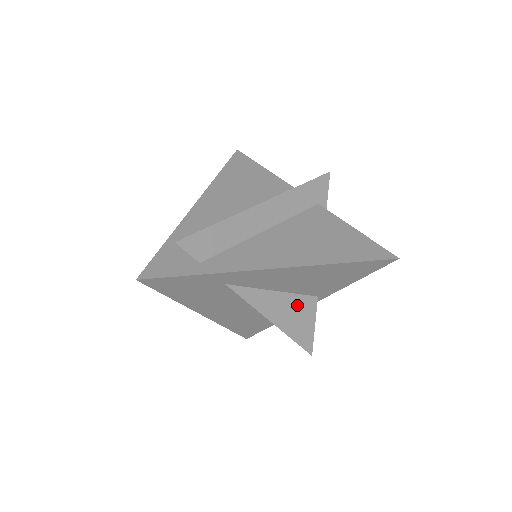
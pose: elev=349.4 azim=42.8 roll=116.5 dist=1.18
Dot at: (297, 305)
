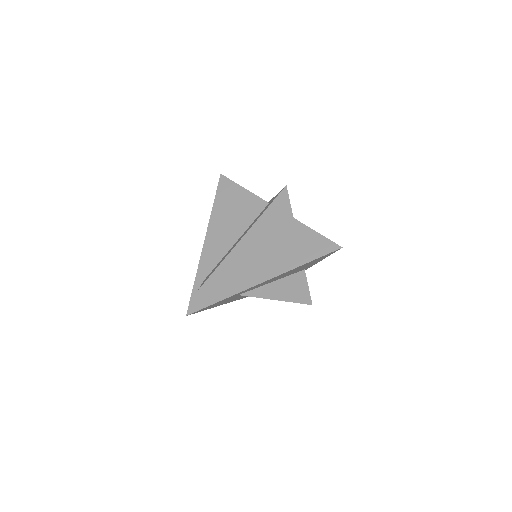
Dot at: (291, 282)
